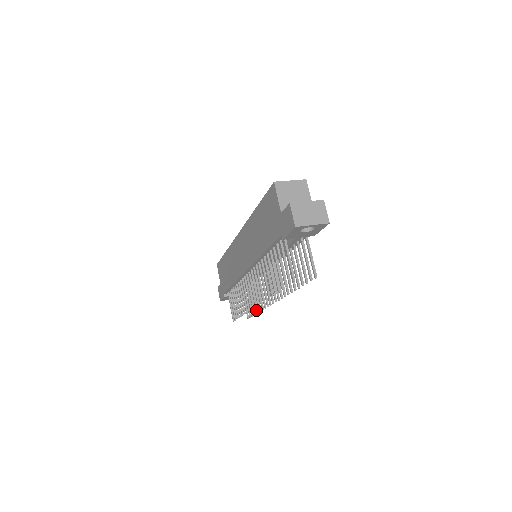
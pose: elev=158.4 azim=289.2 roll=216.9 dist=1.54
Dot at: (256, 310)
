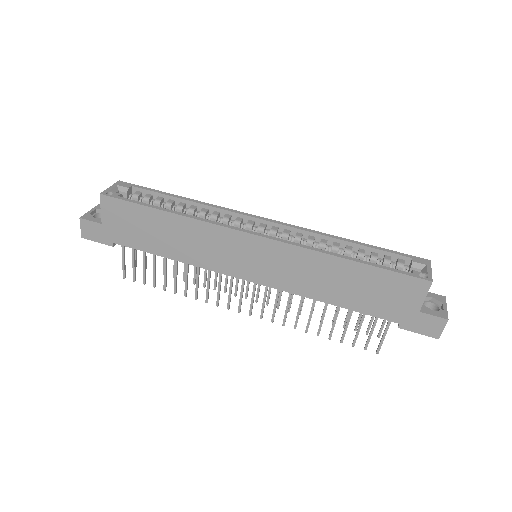
Dot at: occluded
